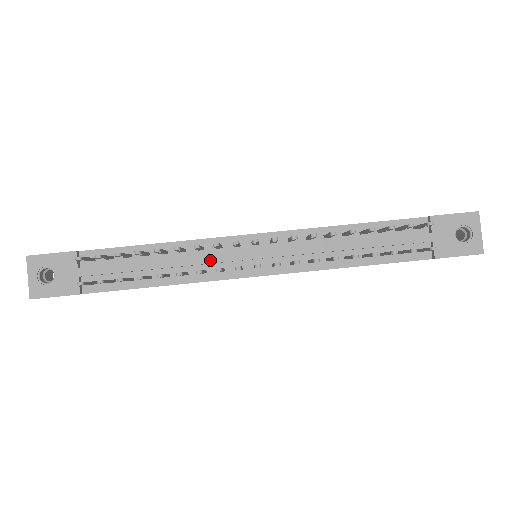
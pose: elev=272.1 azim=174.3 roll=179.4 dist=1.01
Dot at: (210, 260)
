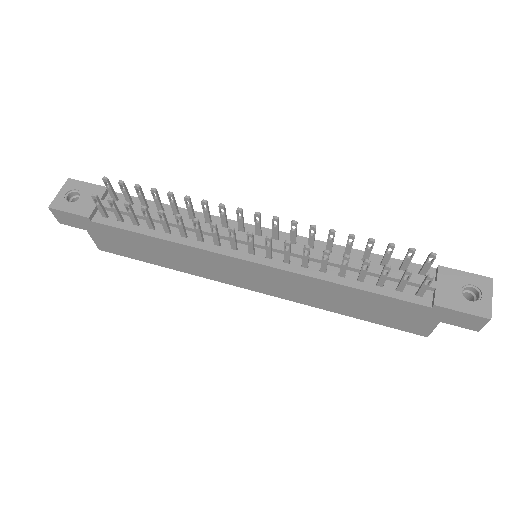
Dot at: occluded
